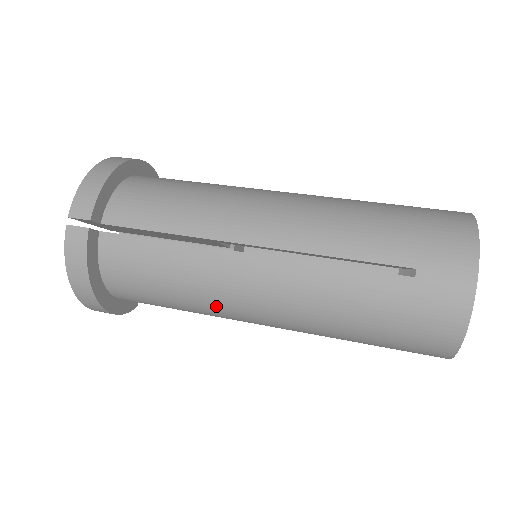
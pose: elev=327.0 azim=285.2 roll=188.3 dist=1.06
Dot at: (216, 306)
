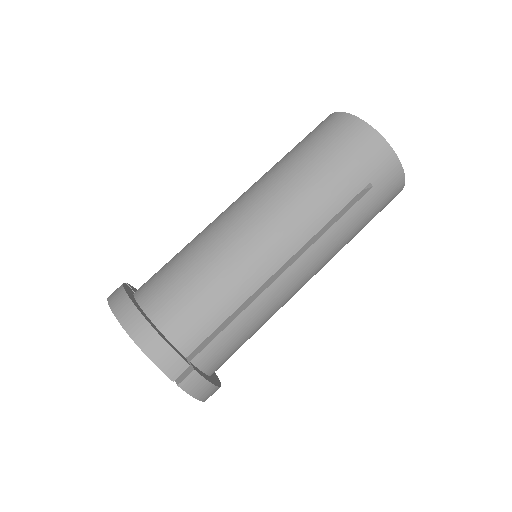
Dot at: occluded
